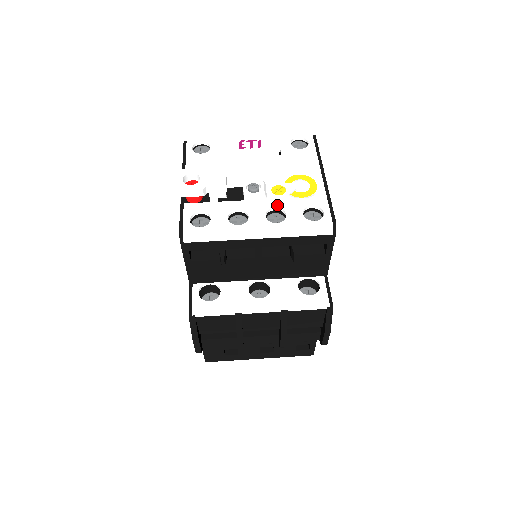
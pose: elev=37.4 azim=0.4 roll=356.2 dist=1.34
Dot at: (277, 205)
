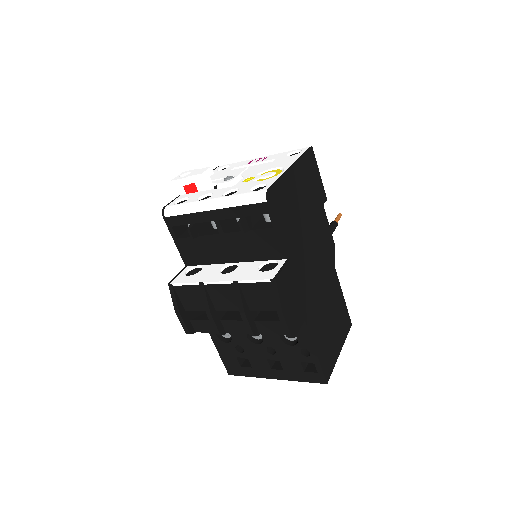
Dot at: (238, 187)
